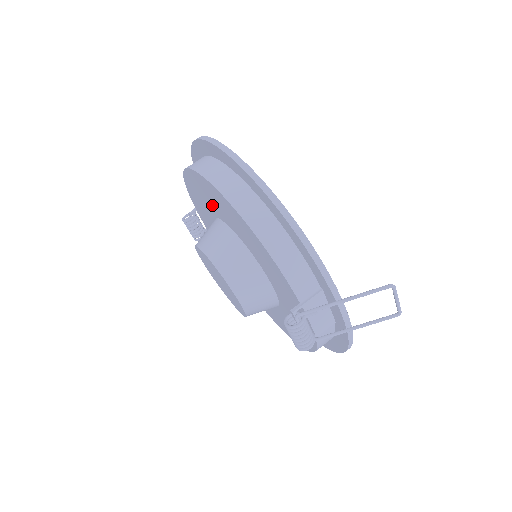
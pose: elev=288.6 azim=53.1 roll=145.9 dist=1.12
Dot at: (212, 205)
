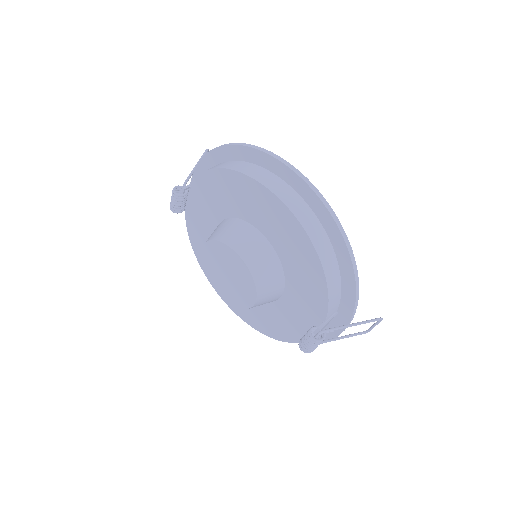
Dot at: (256, 214)
